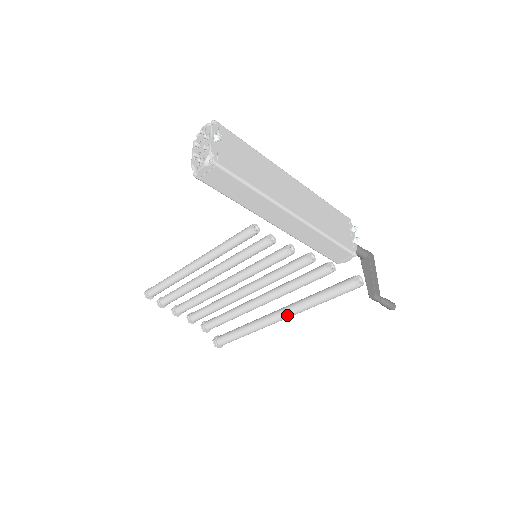
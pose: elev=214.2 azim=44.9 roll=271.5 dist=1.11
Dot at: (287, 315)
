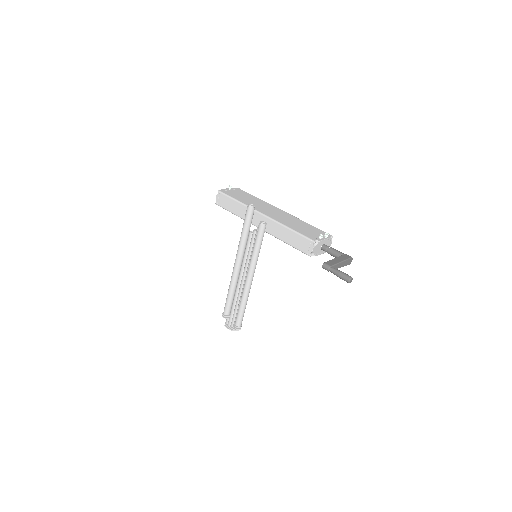
Dot at: (236, 257)
